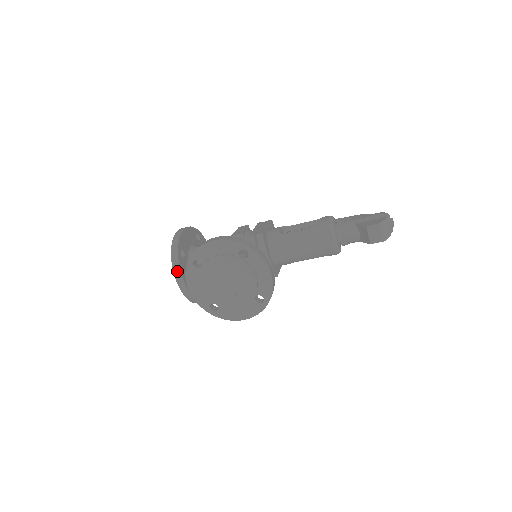
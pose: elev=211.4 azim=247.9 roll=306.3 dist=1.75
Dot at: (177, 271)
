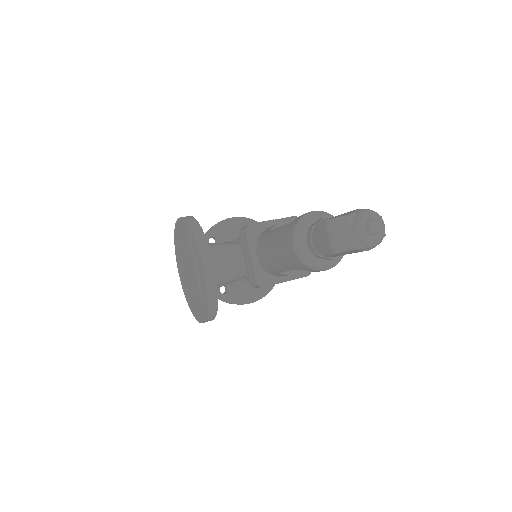
Dot at: occluded
